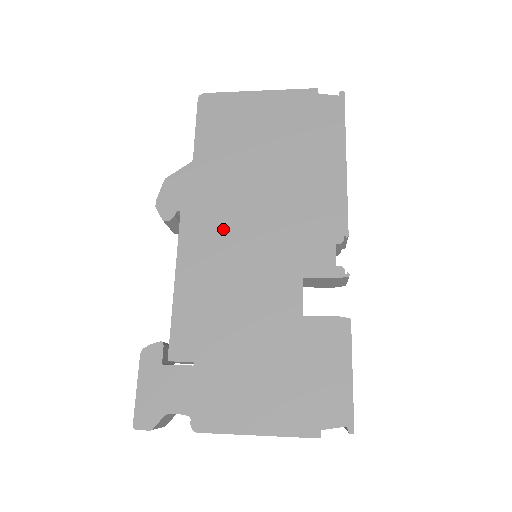
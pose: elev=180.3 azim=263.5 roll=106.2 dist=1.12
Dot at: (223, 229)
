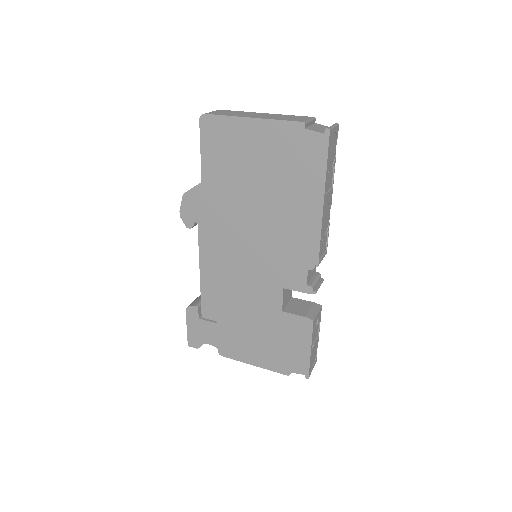
Dot at: (228, 242)
